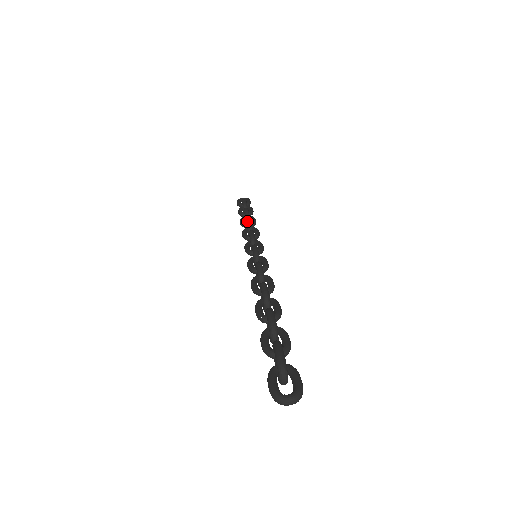
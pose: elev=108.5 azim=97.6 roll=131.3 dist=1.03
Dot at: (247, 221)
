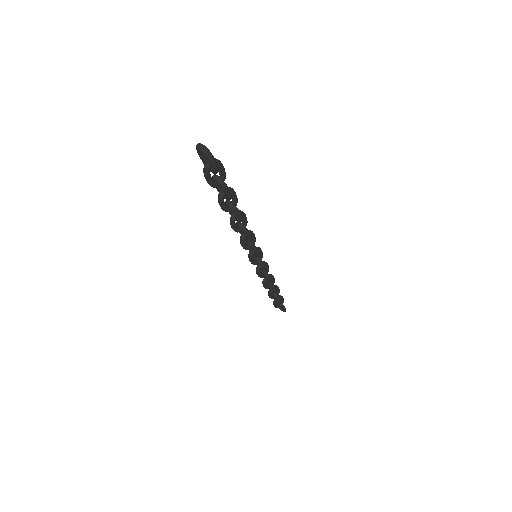
Dot at: (272, 275)
